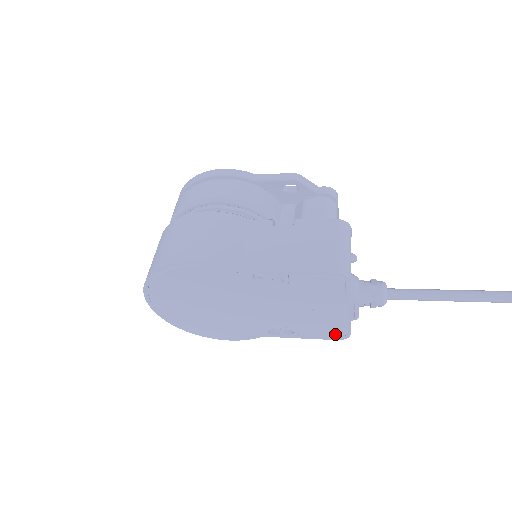
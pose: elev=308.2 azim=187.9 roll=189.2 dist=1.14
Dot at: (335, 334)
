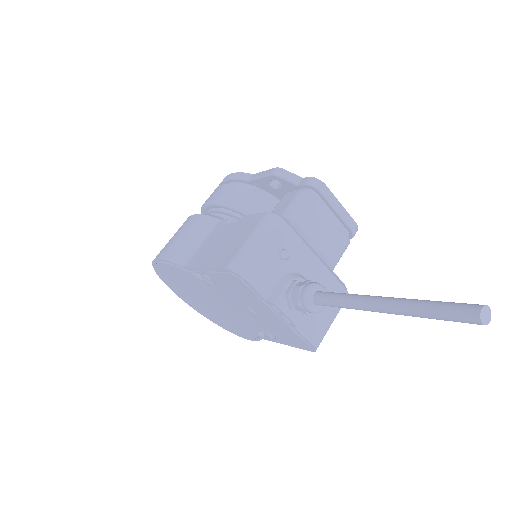
Dot at: (301, 343)
